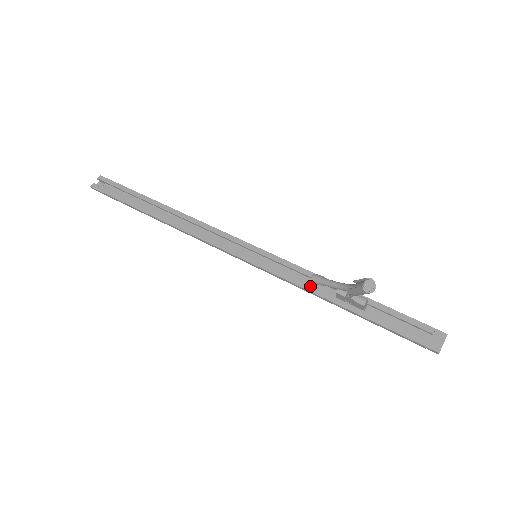
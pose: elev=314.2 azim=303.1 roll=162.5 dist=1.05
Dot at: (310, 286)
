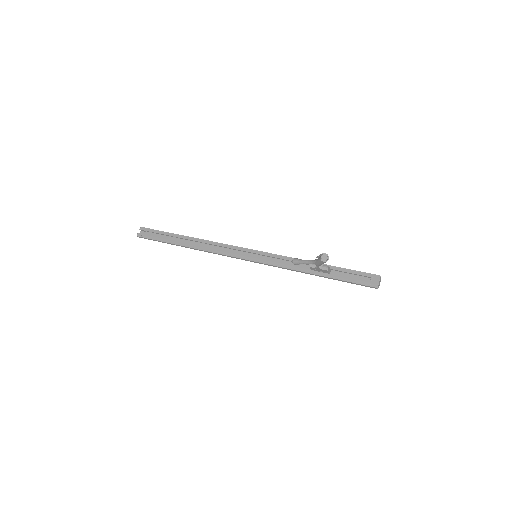
Dot at: (293, 267)
